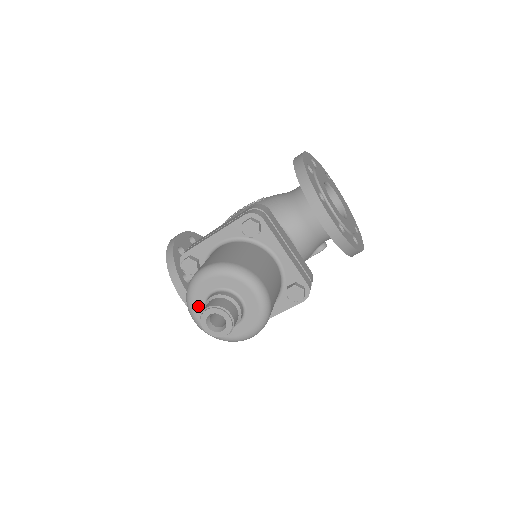
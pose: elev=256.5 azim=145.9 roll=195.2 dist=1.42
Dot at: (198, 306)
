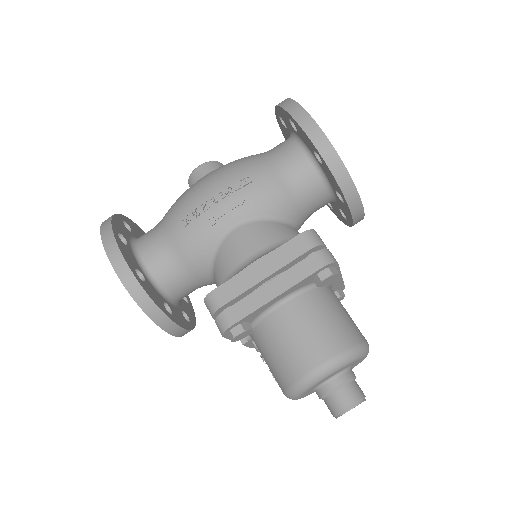
Dot at: occluded
